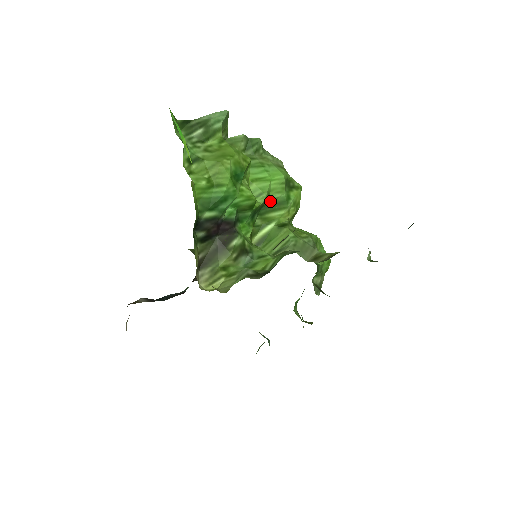
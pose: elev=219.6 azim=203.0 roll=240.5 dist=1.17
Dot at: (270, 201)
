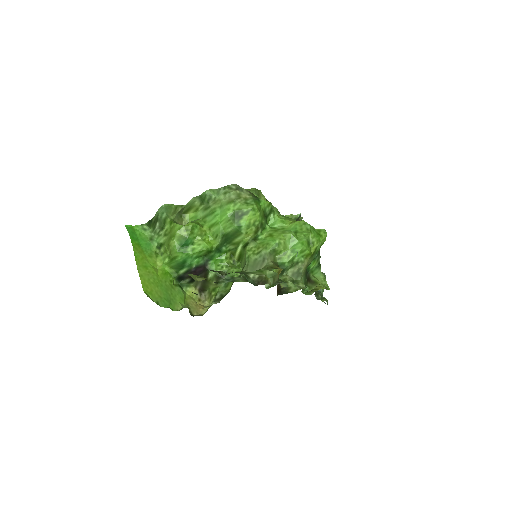
Dot at: (228, 234)
